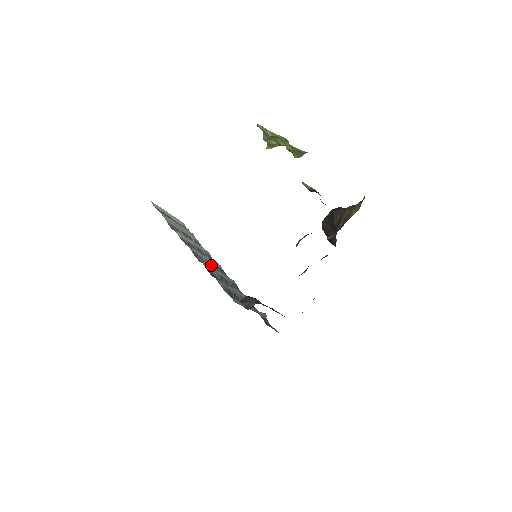
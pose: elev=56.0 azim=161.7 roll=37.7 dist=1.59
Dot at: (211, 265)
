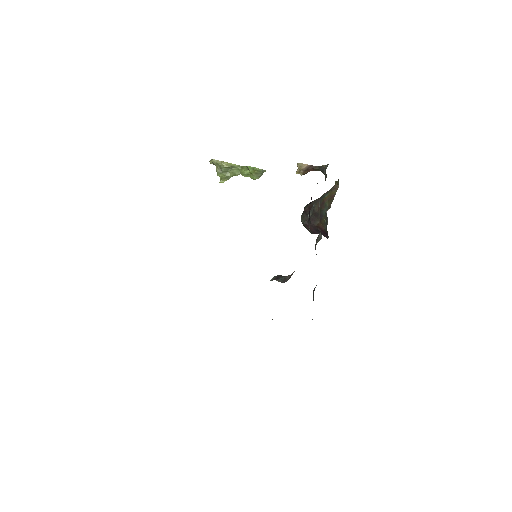
Dot at: occluded
